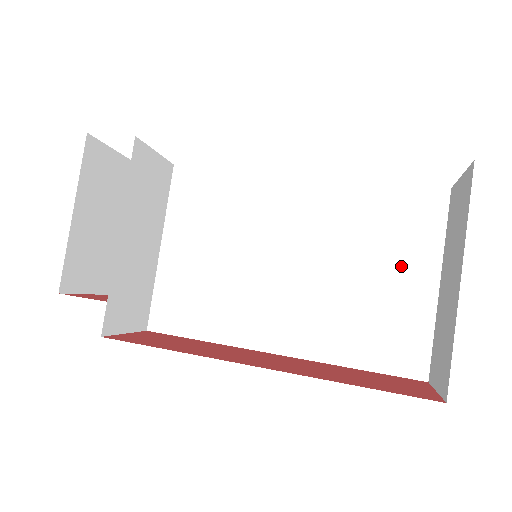
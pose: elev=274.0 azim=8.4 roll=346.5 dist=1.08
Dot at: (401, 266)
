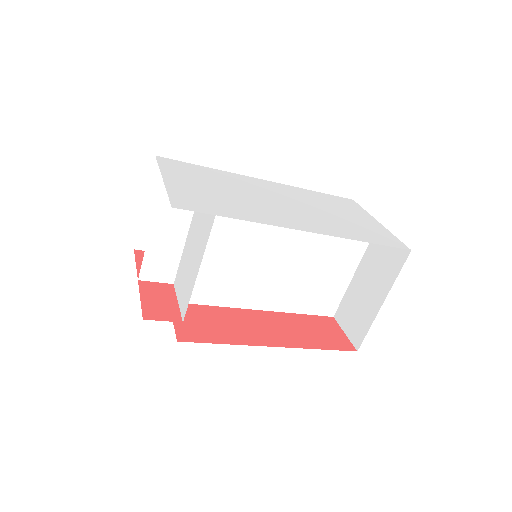
Dot at: (339, 263)
